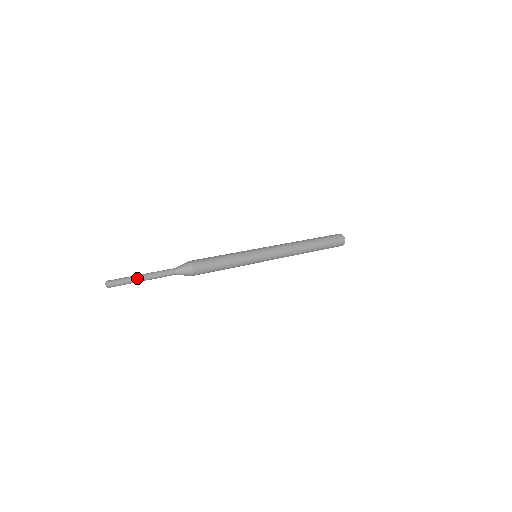
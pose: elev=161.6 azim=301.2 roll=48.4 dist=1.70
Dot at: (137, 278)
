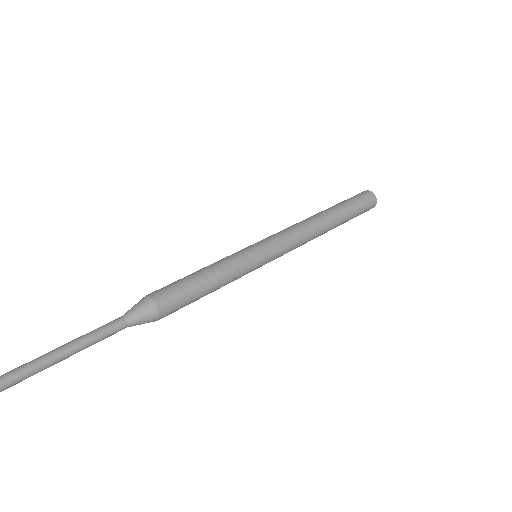
Dot at: (53, 358)
